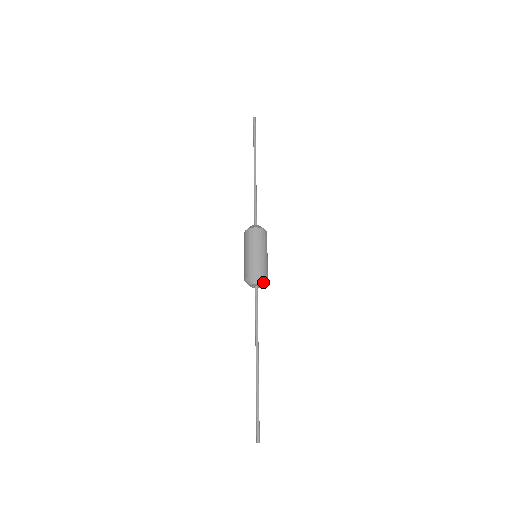
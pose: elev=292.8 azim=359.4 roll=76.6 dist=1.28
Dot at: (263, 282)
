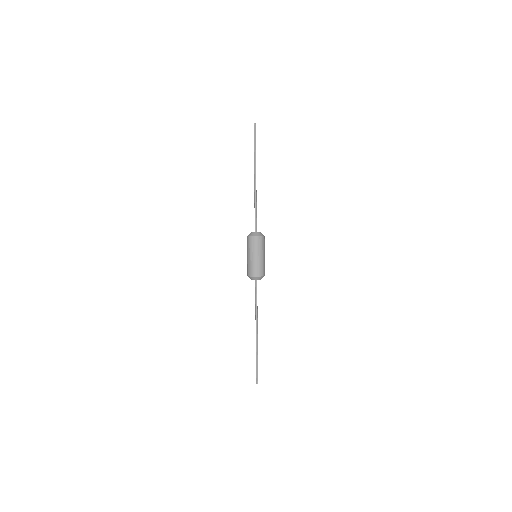
Dot at: (259, 279)
